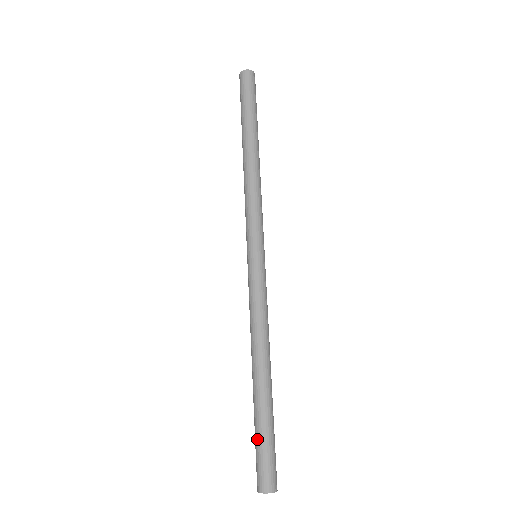
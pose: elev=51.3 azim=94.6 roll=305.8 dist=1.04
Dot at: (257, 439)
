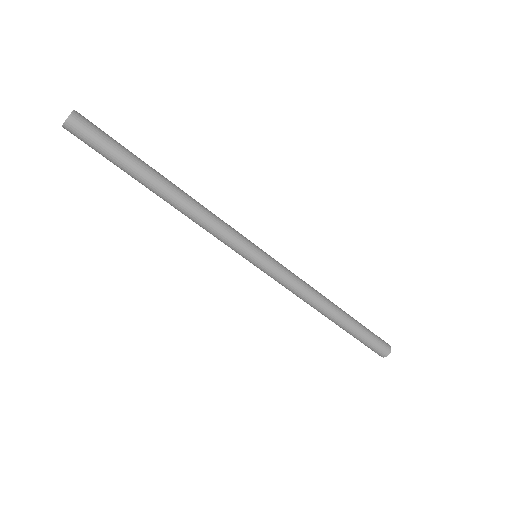
Dot at: occluded
